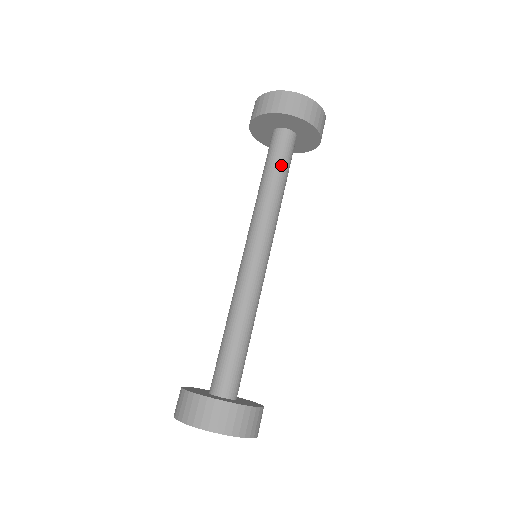
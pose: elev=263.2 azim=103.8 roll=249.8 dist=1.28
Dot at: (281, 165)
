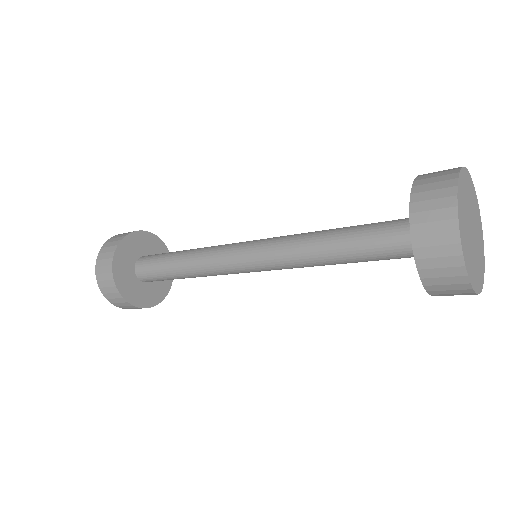
Dot at: (363, 256)
